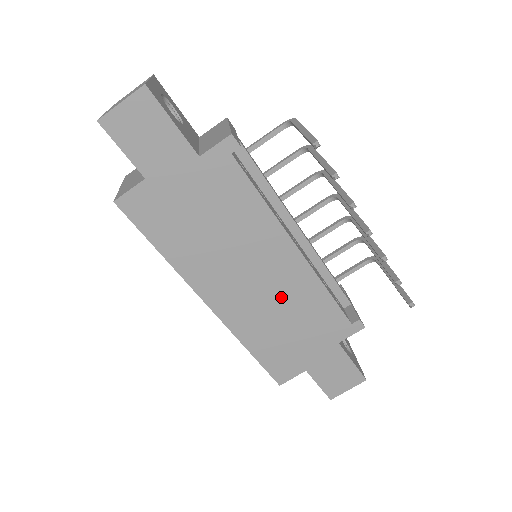
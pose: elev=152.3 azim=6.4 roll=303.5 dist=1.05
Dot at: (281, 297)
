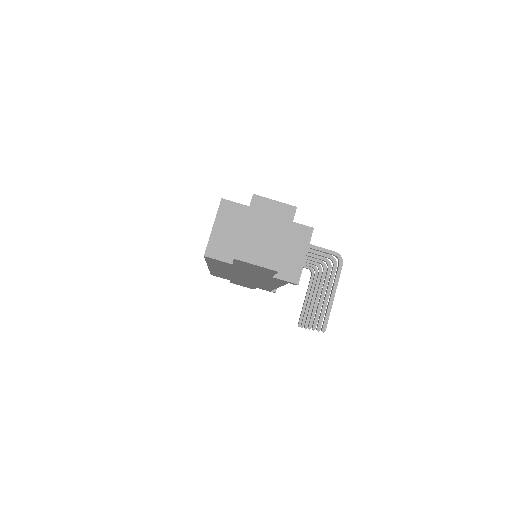
Dot at: (249, 281)
